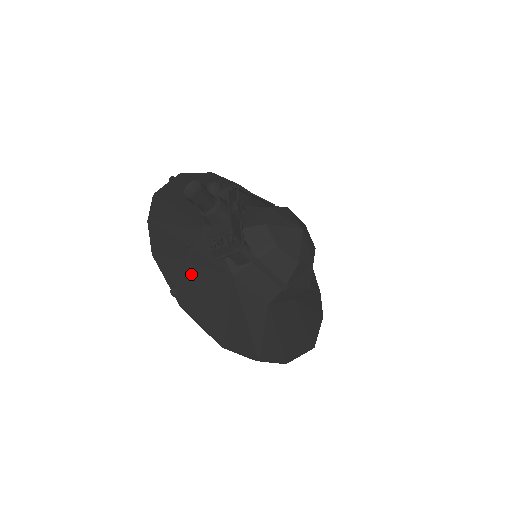
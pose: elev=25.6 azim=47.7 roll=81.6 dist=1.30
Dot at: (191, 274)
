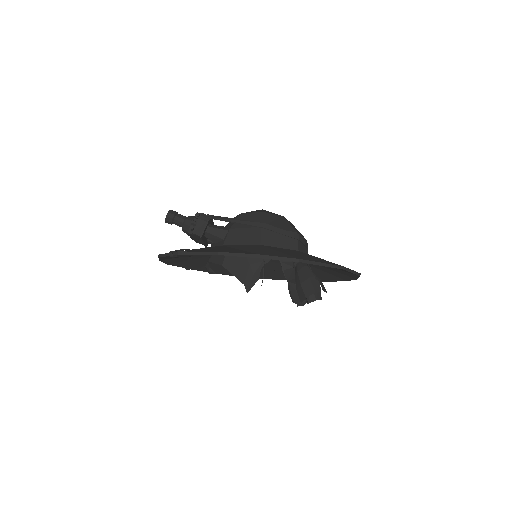
Dot at: occluded
